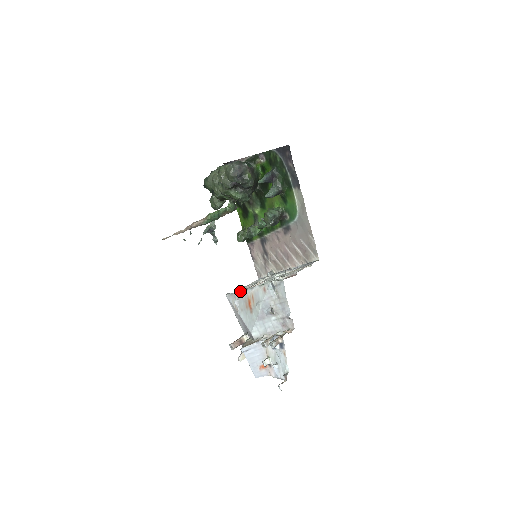
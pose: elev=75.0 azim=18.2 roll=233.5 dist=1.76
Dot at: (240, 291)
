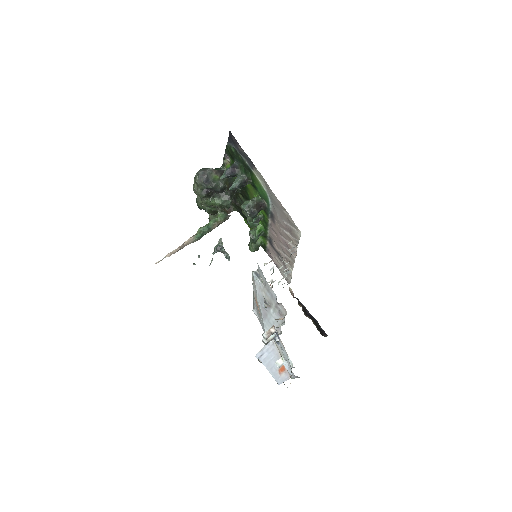
Dot at: (253, 298)
